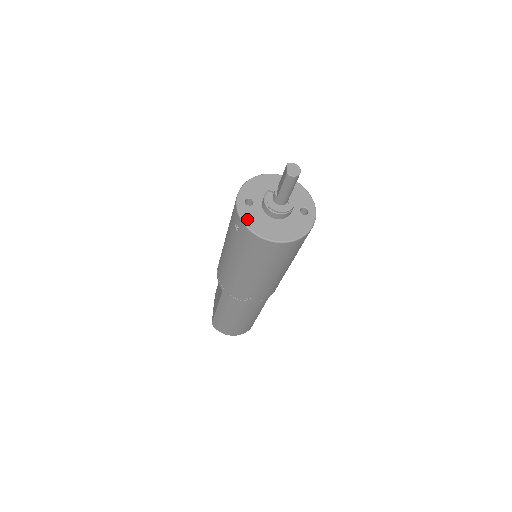
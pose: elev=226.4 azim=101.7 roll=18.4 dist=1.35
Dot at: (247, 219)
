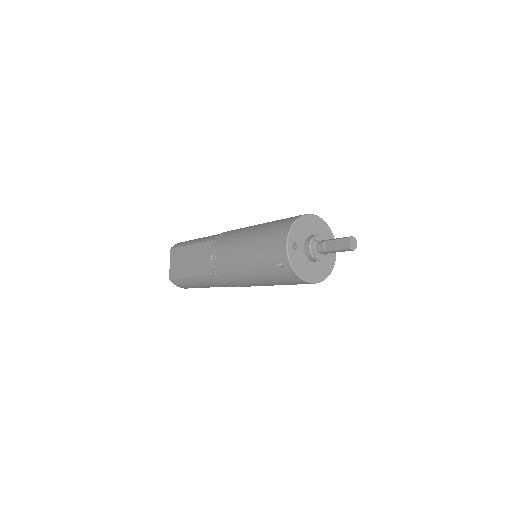
Dot at: (295, 264)
